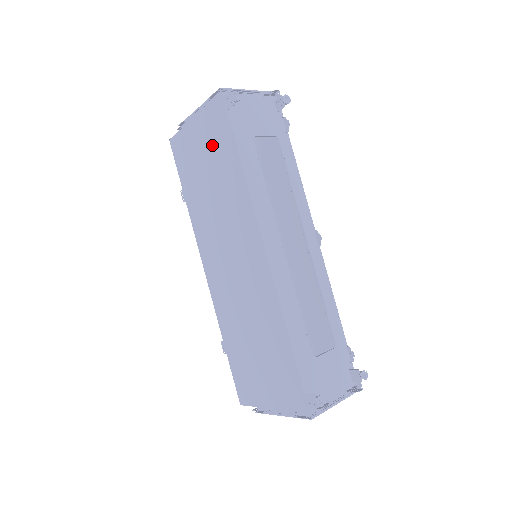
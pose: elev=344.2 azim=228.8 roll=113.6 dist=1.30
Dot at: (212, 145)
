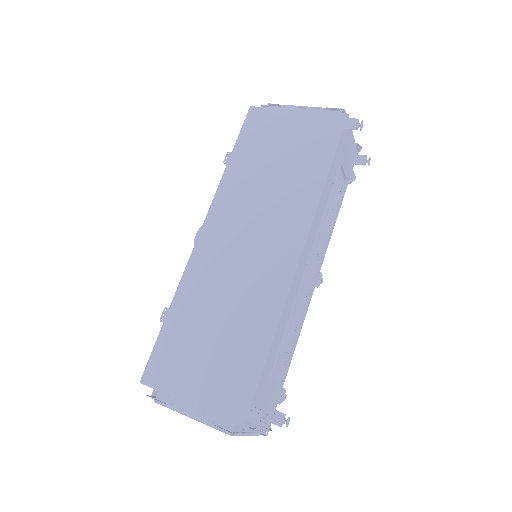
Dot at: (303, 141)
